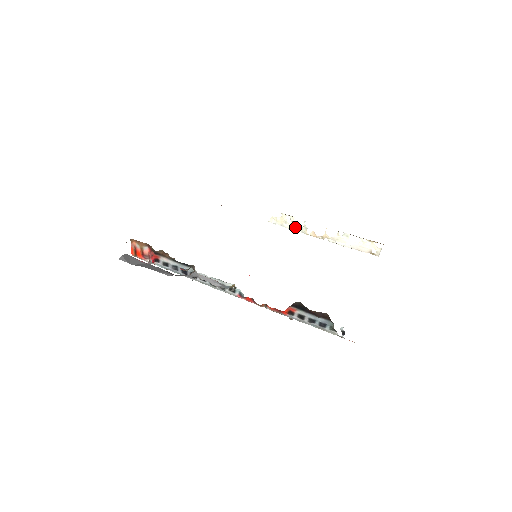
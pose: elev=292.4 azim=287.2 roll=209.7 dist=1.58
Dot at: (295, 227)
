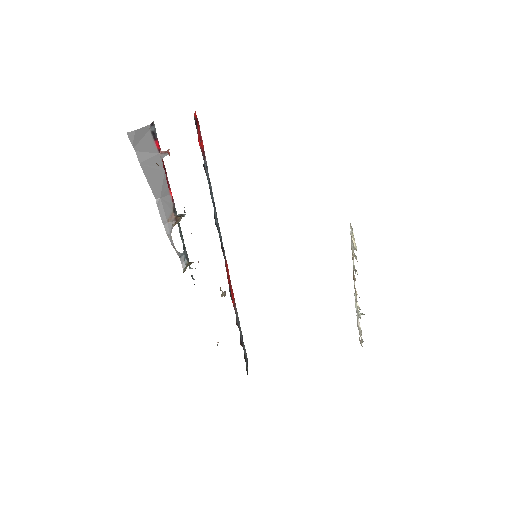
Dot at: occluded
